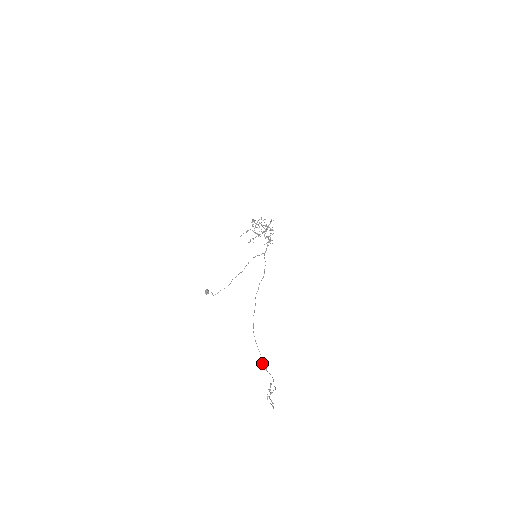
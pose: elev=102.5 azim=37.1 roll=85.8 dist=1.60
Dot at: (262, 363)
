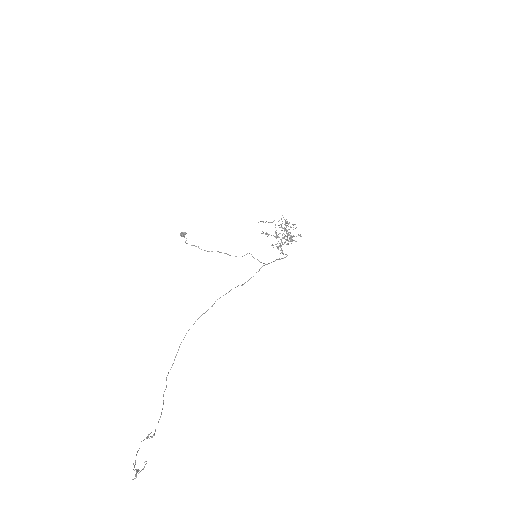
Dot at: occluded
